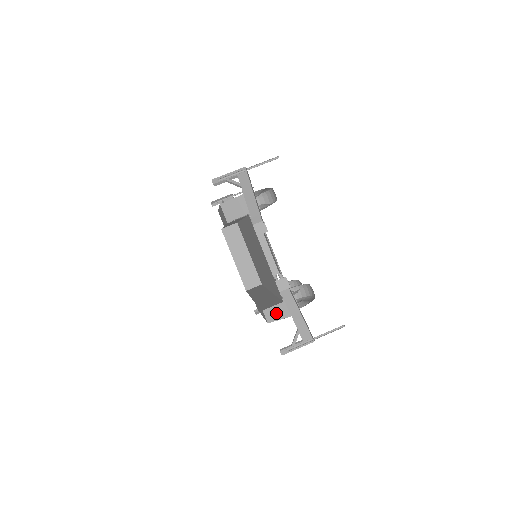
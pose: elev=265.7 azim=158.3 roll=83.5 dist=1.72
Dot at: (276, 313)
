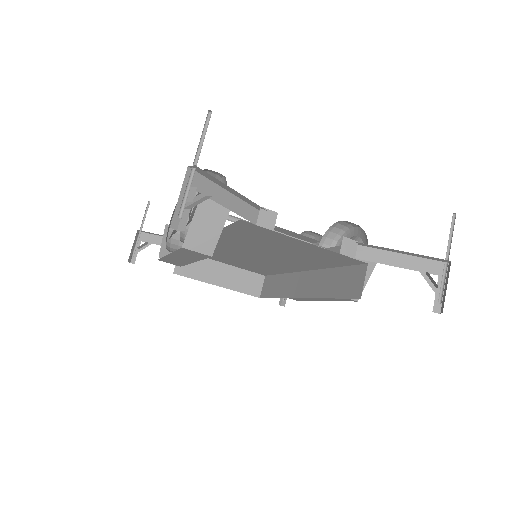
Dot at: occluded
